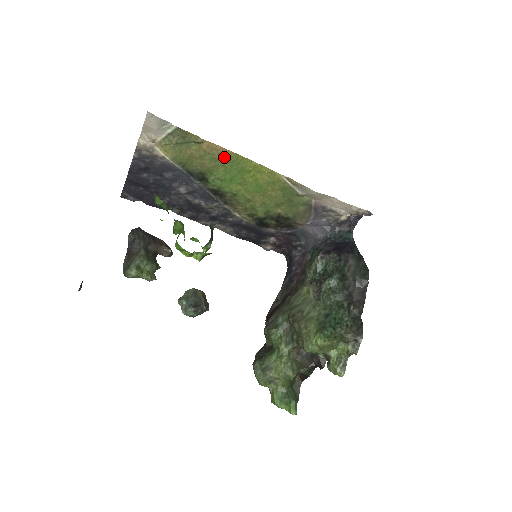
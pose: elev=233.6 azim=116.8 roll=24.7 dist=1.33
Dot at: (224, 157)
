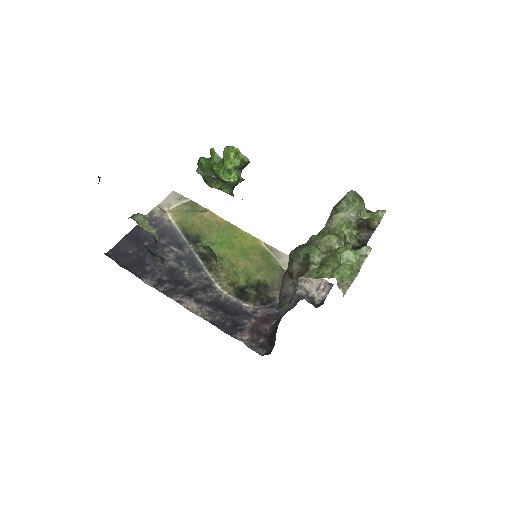
Dot at: (219, 225)
